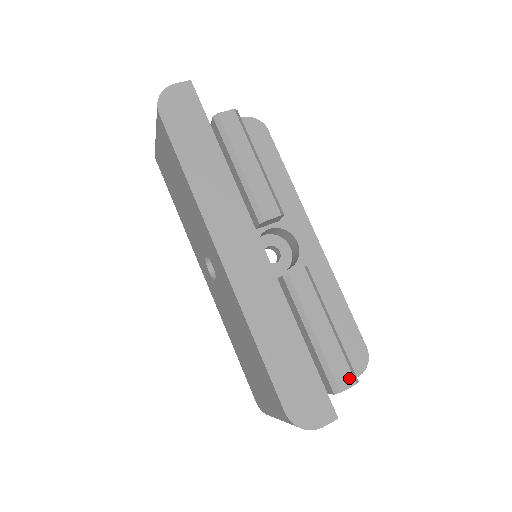
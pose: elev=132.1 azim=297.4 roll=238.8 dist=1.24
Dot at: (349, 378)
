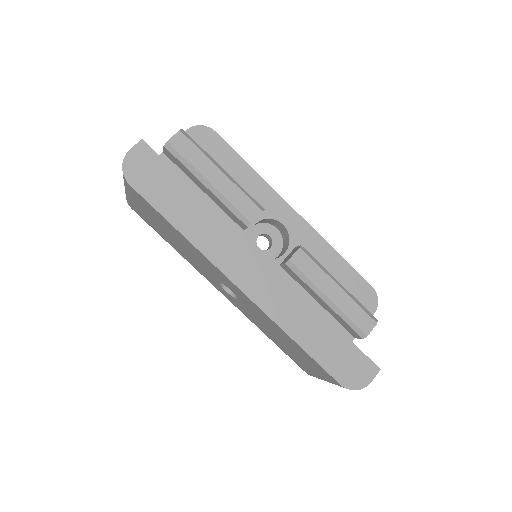
Dot at: (370, 322)
